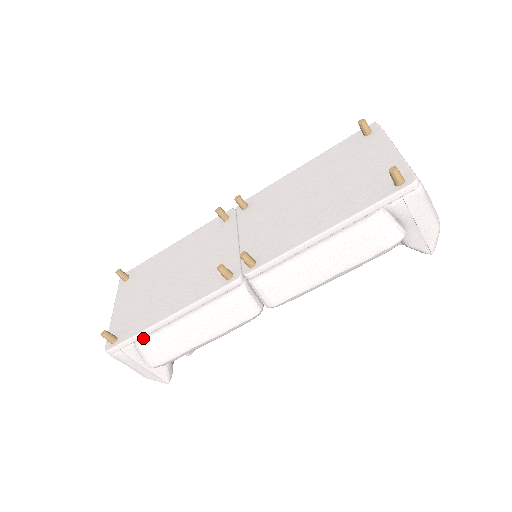
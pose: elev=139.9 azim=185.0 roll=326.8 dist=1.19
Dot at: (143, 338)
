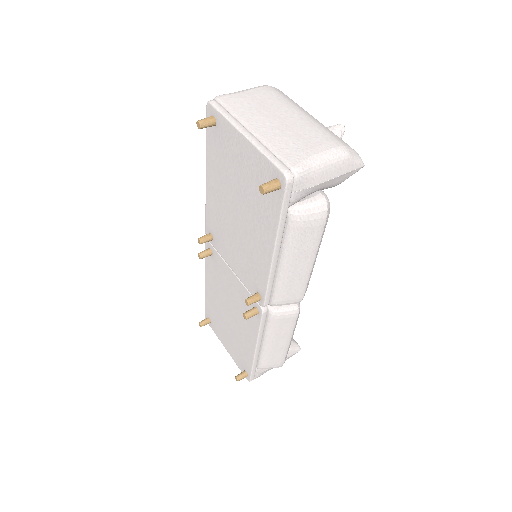
Dot at: (257, 365)
